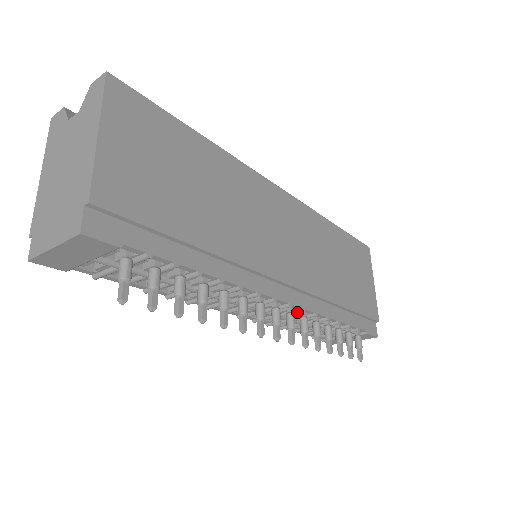
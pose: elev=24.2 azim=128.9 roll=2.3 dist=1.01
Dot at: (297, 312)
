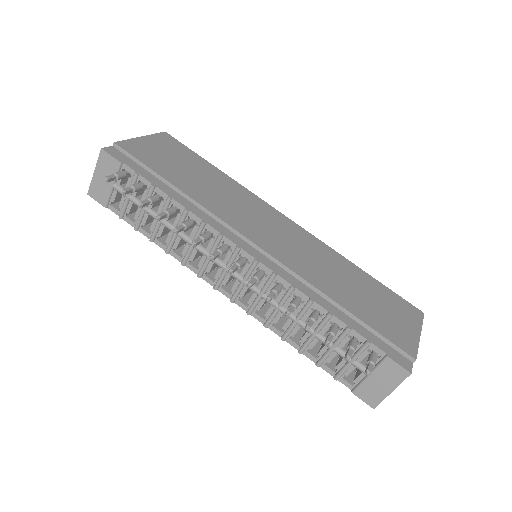
Dot at: (270, 278)
